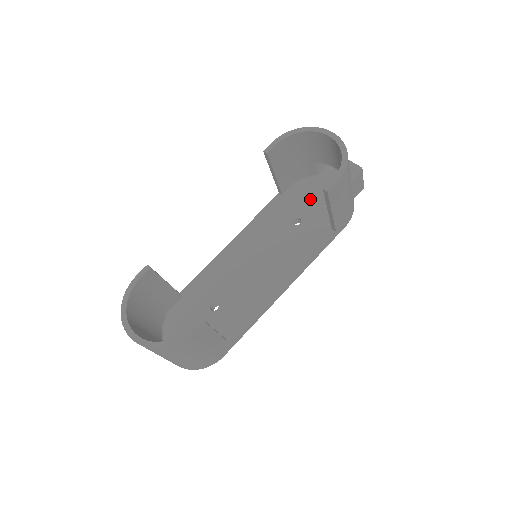
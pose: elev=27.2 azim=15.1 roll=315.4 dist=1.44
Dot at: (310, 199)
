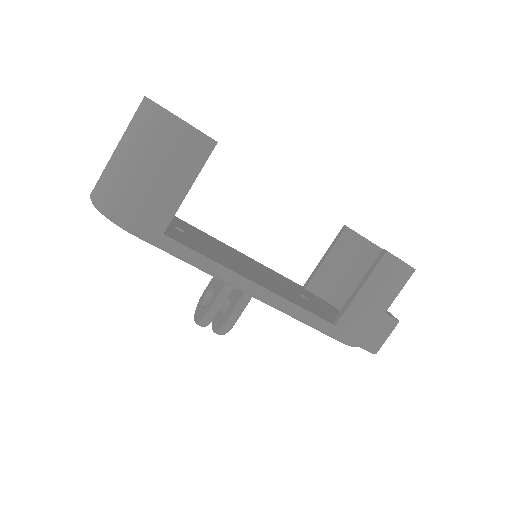
Dot at: (327, 307)
